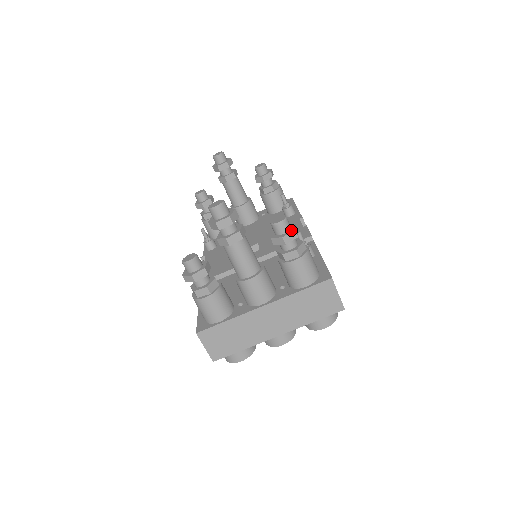
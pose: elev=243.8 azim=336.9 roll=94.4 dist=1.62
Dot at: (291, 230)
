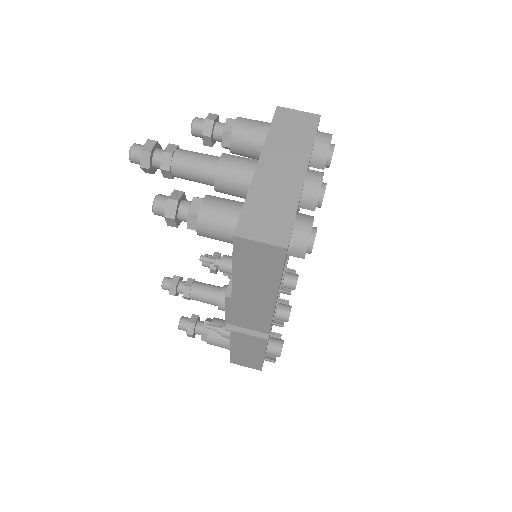
Dot at: occluded
